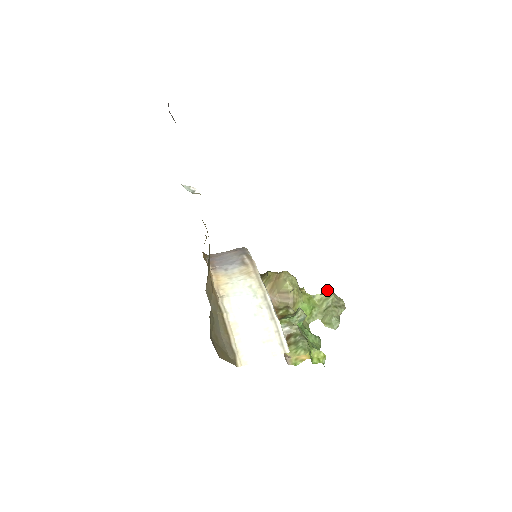
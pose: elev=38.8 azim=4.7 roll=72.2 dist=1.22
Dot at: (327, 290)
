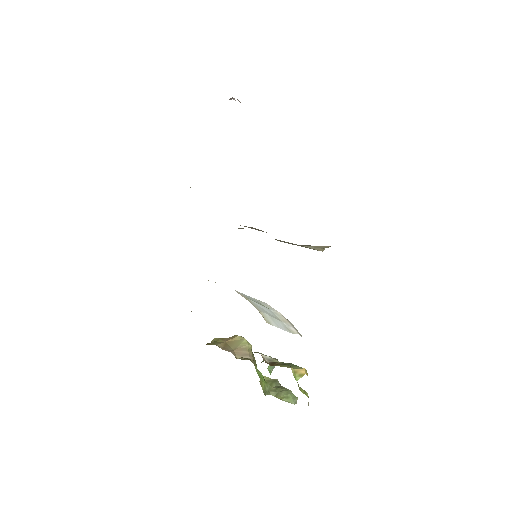
Dot at: occluded
